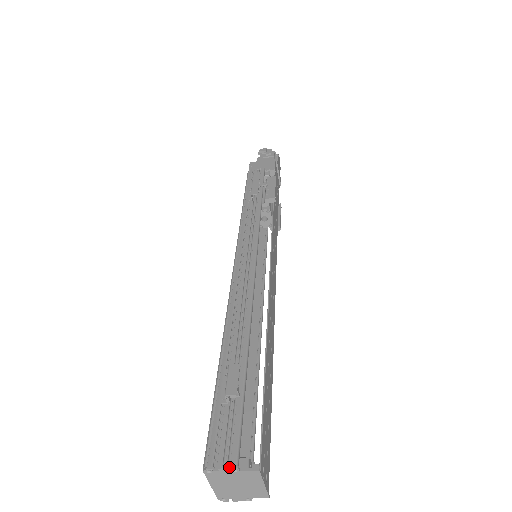
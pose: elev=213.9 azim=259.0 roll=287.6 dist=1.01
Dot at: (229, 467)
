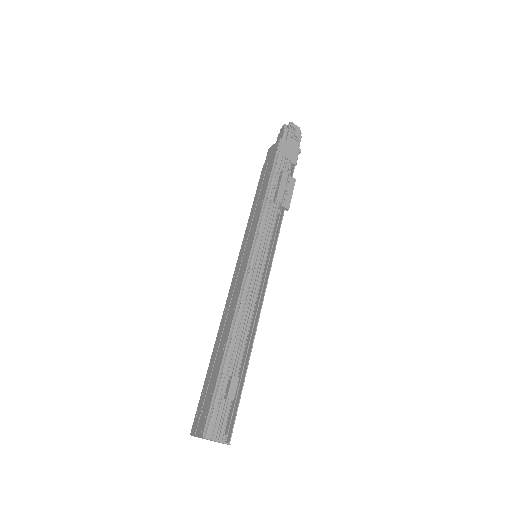
Dot at: (218, 441)
